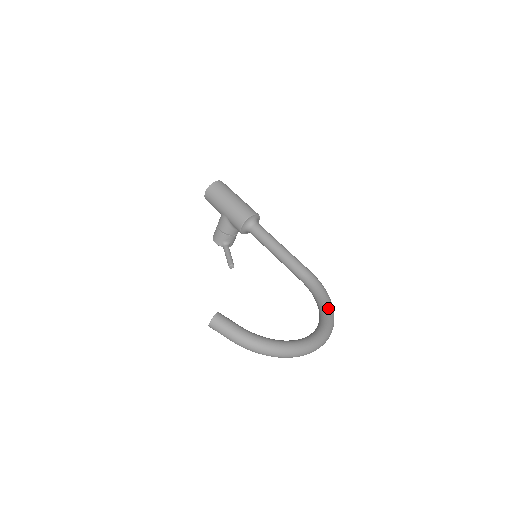
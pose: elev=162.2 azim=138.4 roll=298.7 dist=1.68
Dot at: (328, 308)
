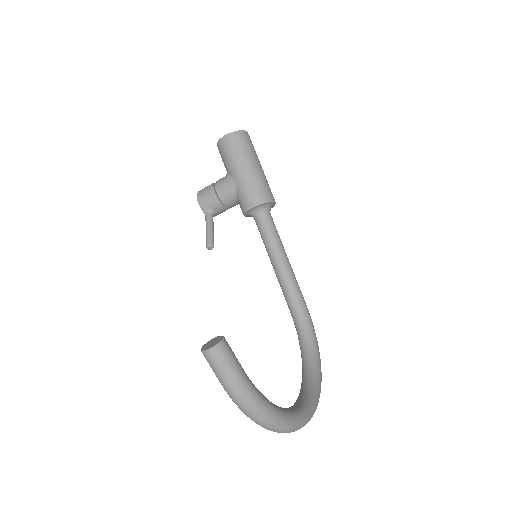
Dot at: (319, 369)
